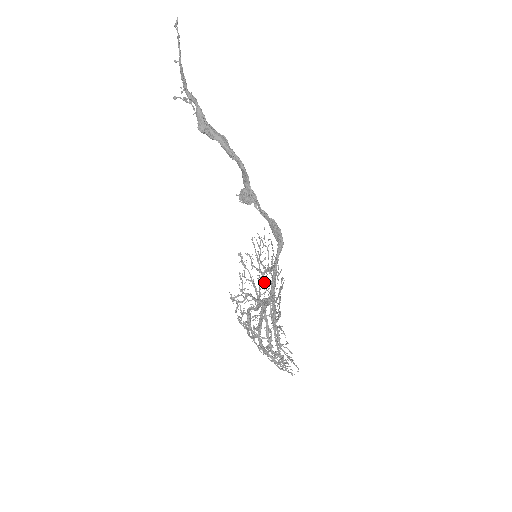
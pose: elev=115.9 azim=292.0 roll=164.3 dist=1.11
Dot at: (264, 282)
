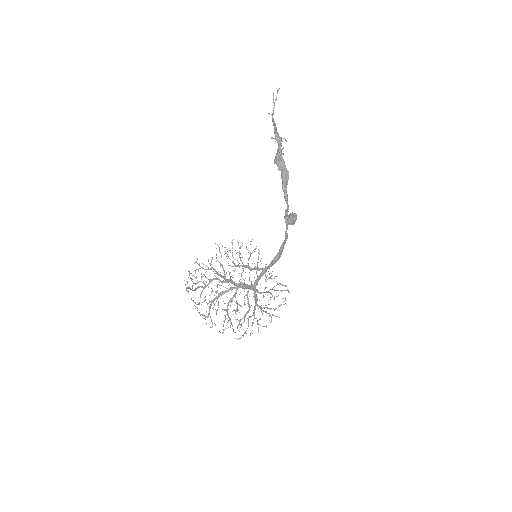
Dot at: (234, 270)
